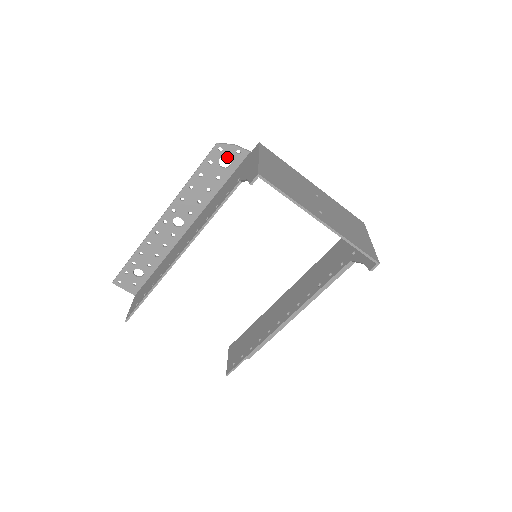
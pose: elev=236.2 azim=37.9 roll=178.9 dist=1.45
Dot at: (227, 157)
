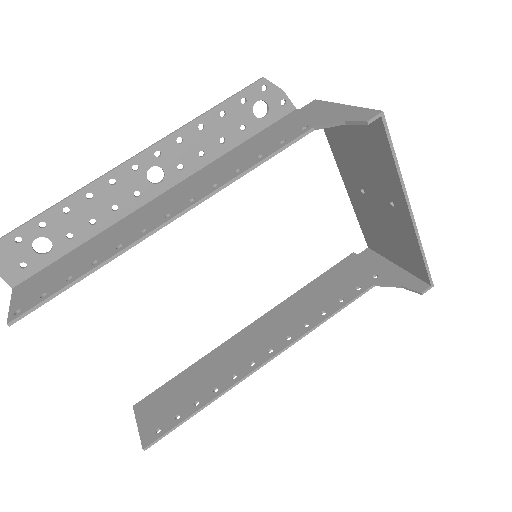
Dot at: (267, 103)
